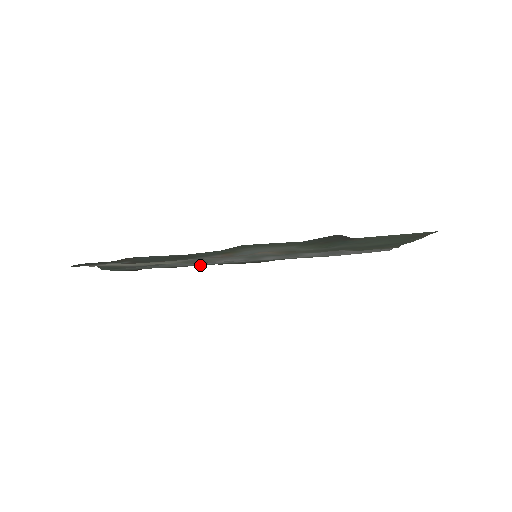
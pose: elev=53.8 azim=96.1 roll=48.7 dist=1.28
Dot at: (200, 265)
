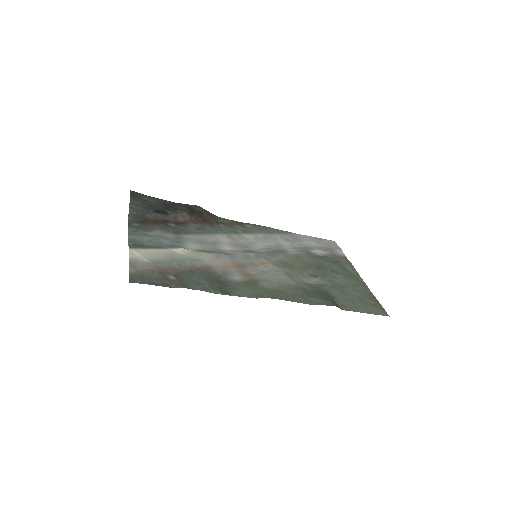
Dot at: (200, 232)
